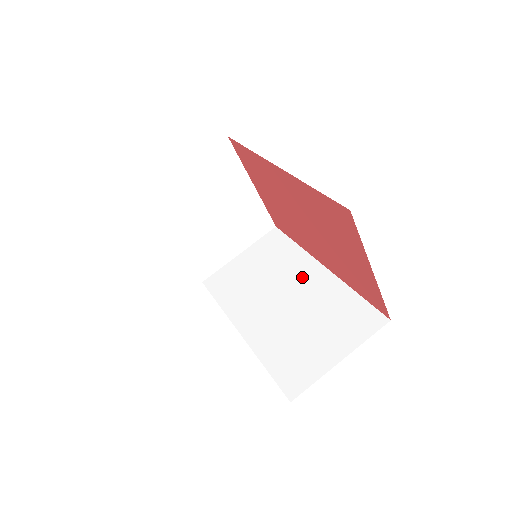
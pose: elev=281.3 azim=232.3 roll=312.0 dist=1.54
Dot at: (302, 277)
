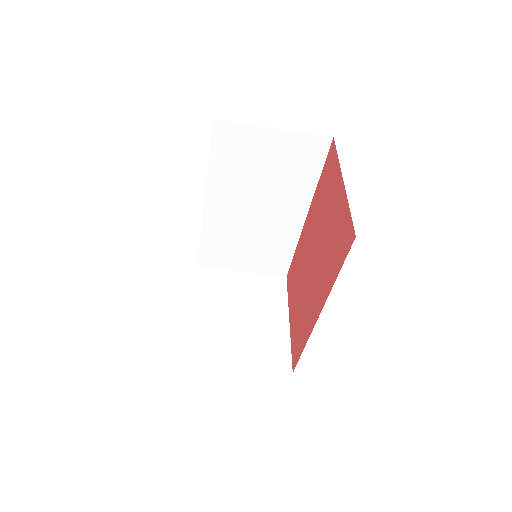
Dot at: (285, 211)
